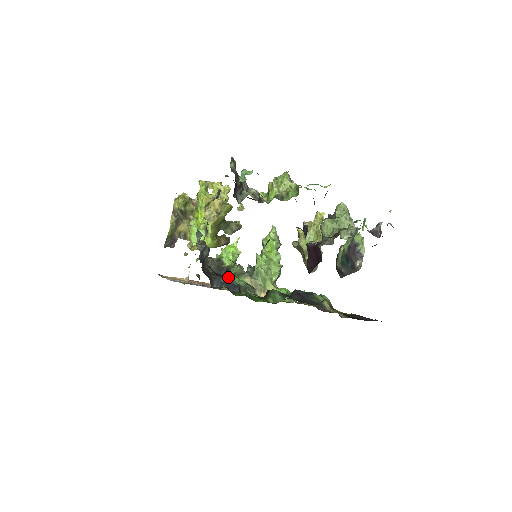
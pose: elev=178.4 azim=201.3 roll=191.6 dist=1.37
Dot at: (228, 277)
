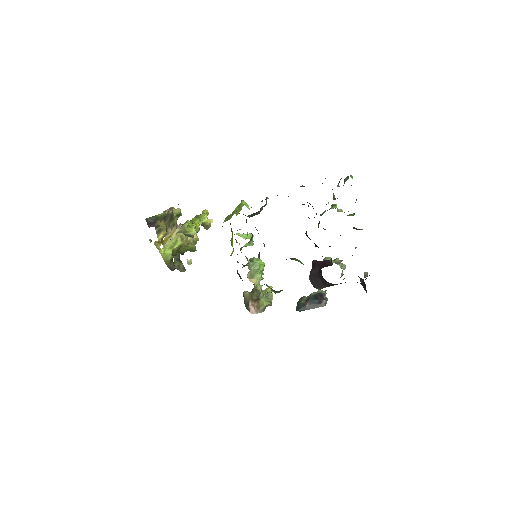
Dot at: occluded
